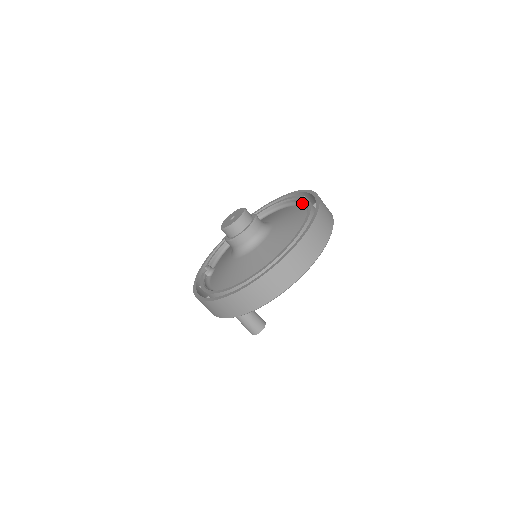
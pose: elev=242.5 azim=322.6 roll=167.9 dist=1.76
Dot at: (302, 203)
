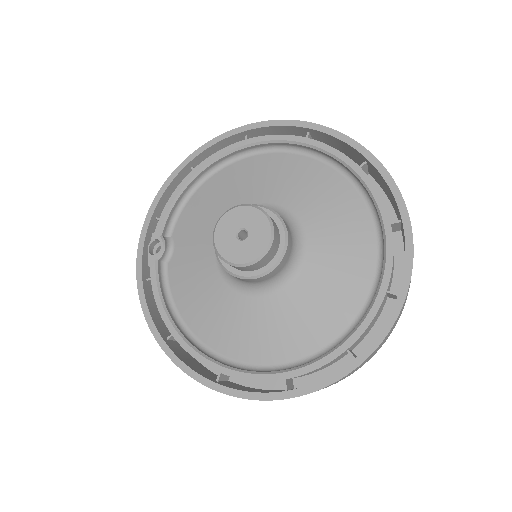
Dot at: (364, 190)
